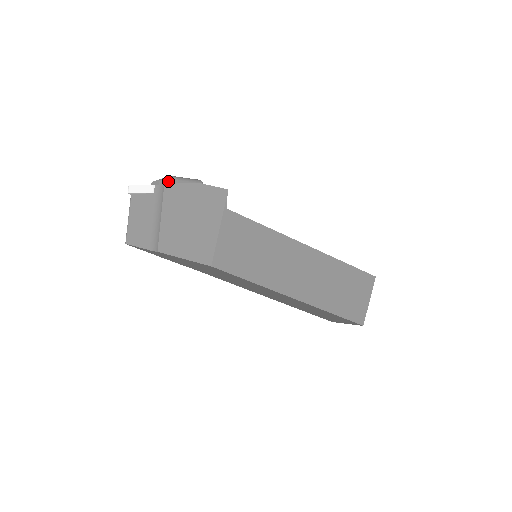
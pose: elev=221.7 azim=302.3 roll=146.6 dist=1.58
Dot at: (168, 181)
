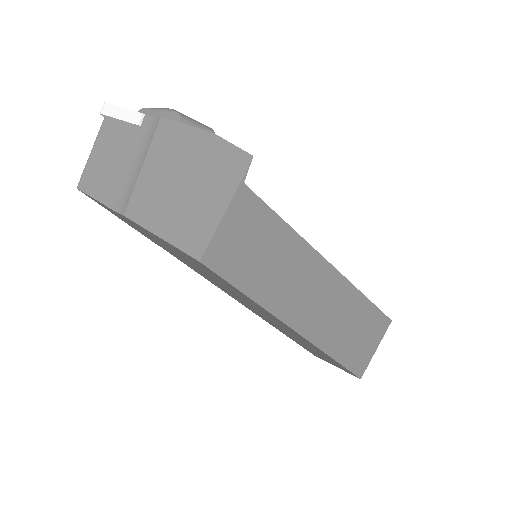
Dot at: (166, 115)
